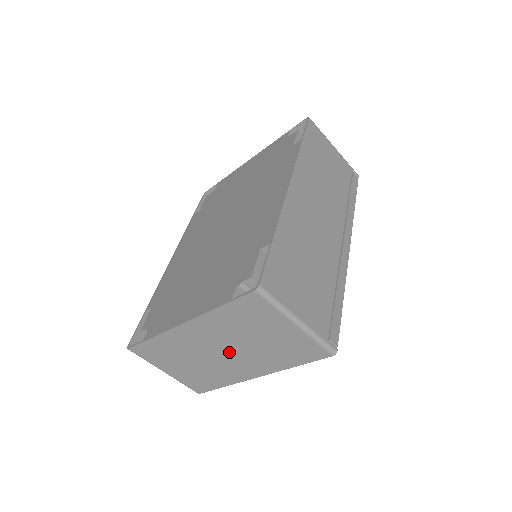
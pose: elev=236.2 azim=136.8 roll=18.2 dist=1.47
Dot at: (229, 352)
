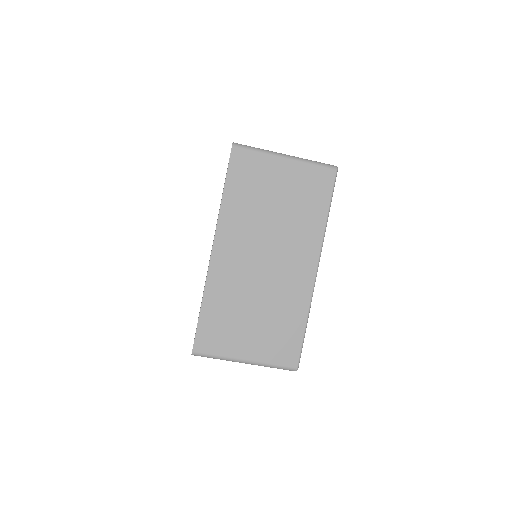
Dot at: (270, 252)
